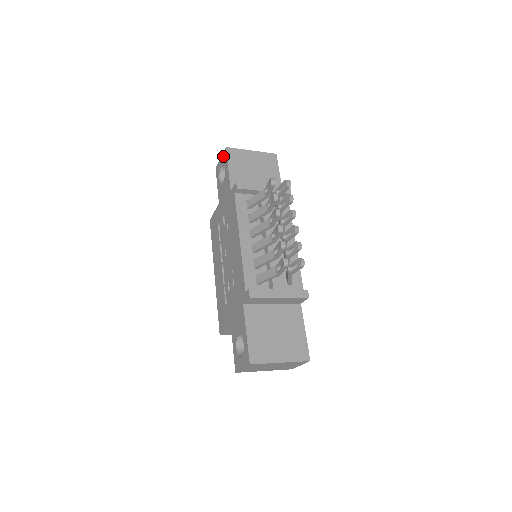
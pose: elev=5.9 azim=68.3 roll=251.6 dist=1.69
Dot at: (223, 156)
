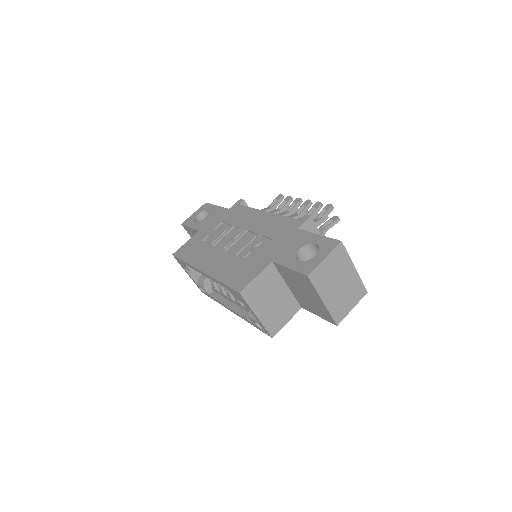
Dot at: (201, 208)
